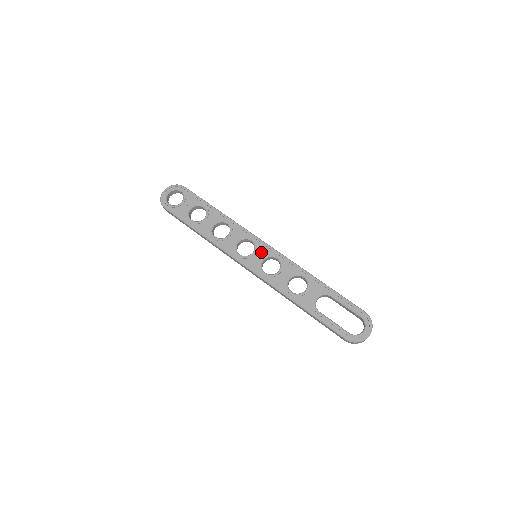
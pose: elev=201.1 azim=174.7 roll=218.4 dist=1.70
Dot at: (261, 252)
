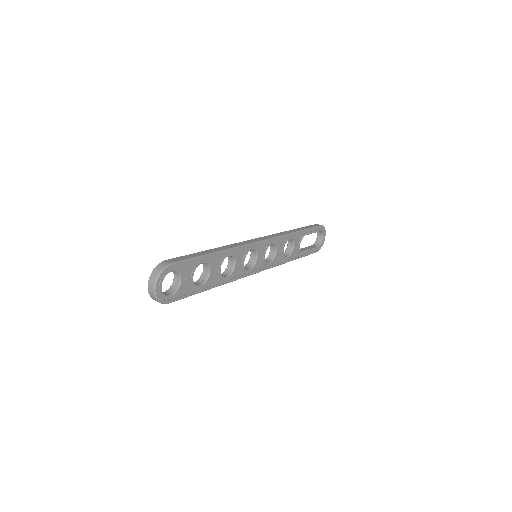
Dot at: (262, 251)
